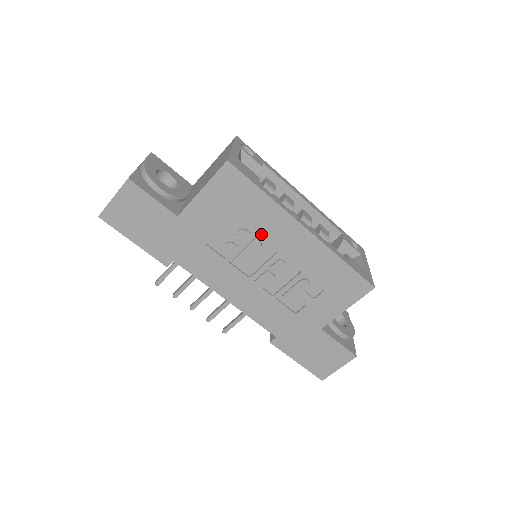
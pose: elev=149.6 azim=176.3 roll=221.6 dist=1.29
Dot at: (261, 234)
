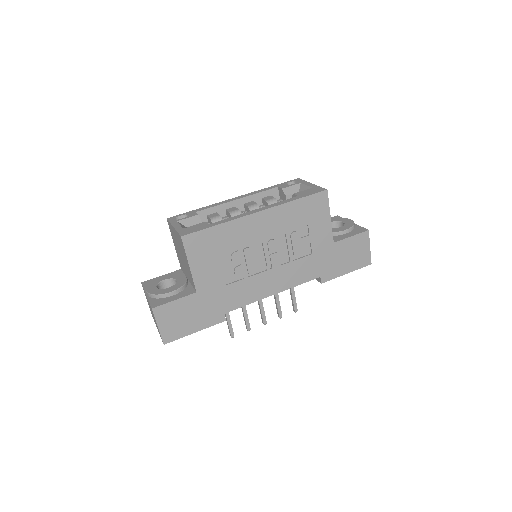
Dot at: (243, 244)
